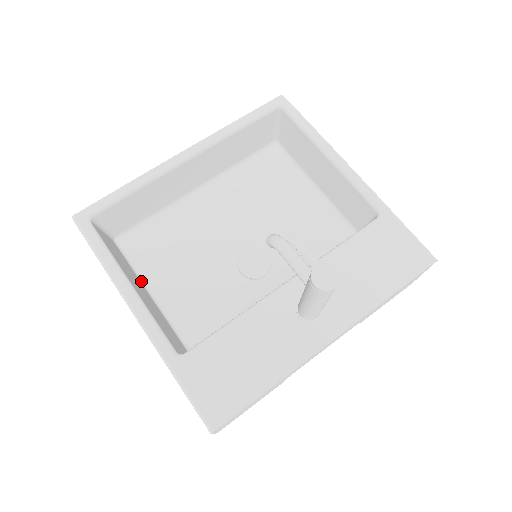
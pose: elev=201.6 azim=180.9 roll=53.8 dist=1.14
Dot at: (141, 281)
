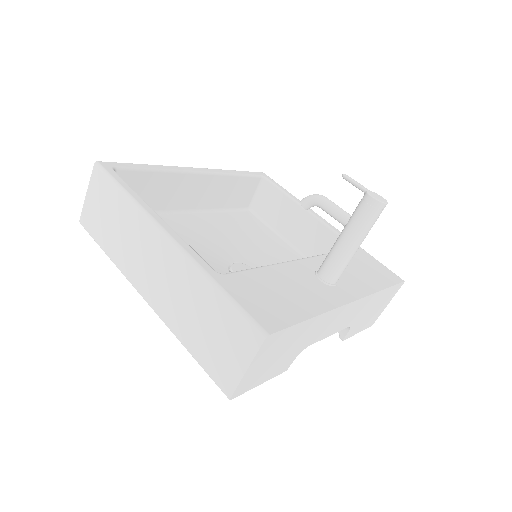
Dot at: occluded
